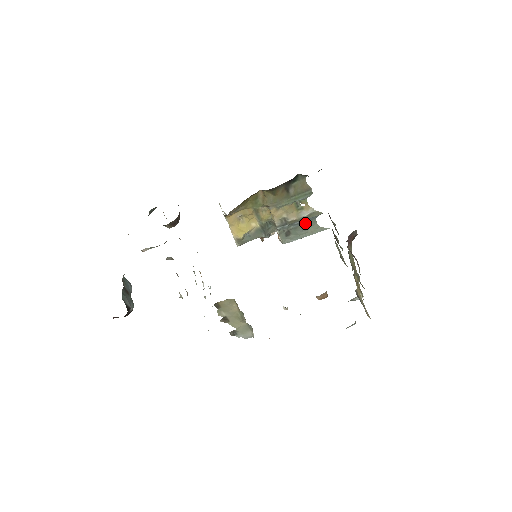
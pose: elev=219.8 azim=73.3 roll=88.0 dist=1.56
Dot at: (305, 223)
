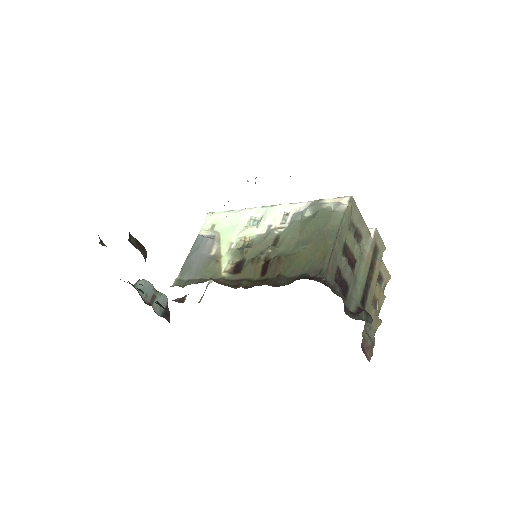
Dot at: occluded
